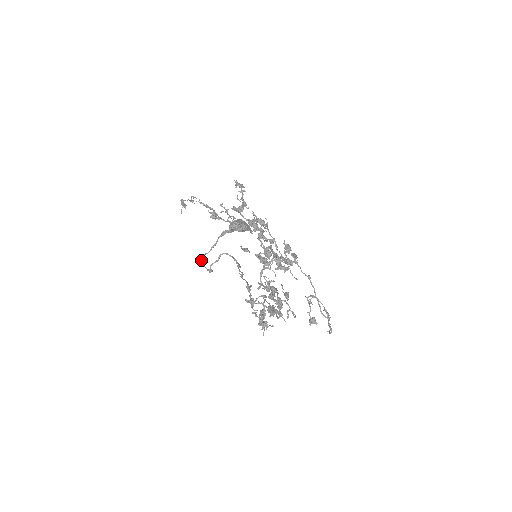
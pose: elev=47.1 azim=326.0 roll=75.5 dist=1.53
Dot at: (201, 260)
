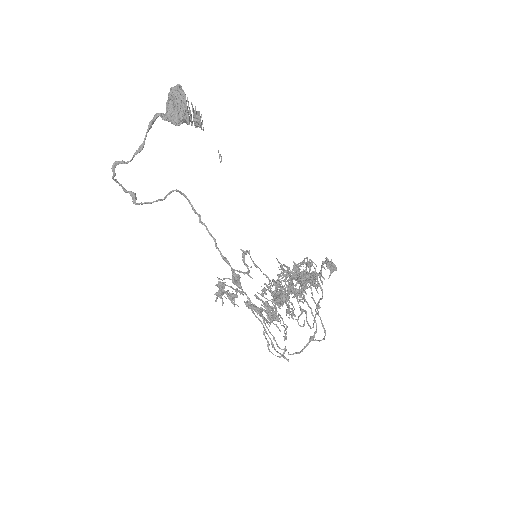
Dot at: (115, 175)
